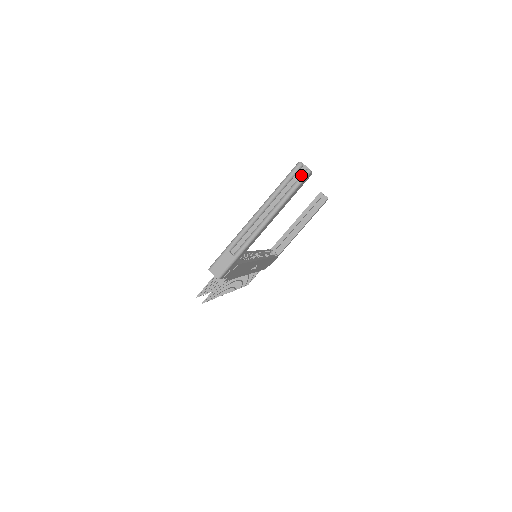
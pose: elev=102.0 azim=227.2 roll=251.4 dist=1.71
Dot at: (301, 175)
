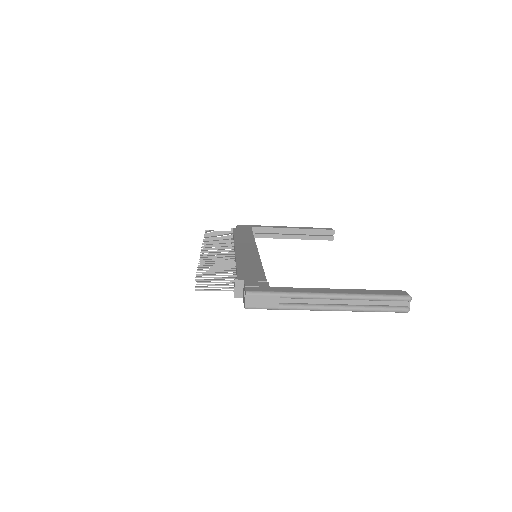
Dot at: (400, 307)
